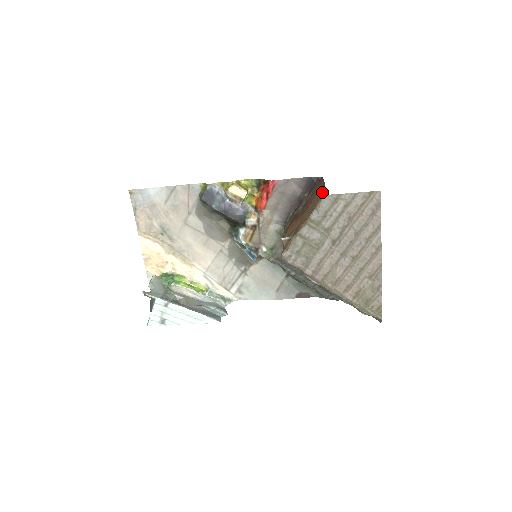
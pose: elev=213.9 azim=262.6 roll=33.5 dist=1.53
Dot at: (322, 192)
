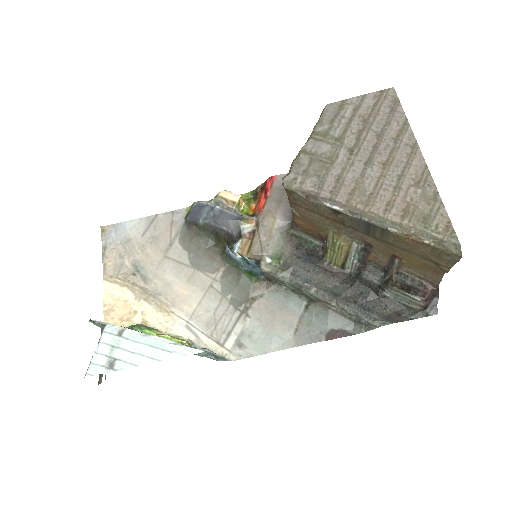
Dot at: occluded
